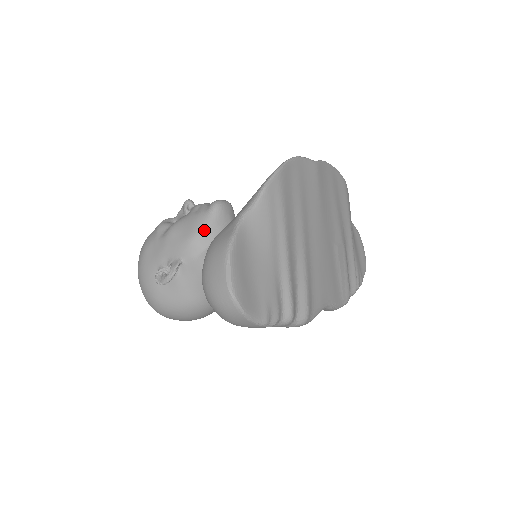
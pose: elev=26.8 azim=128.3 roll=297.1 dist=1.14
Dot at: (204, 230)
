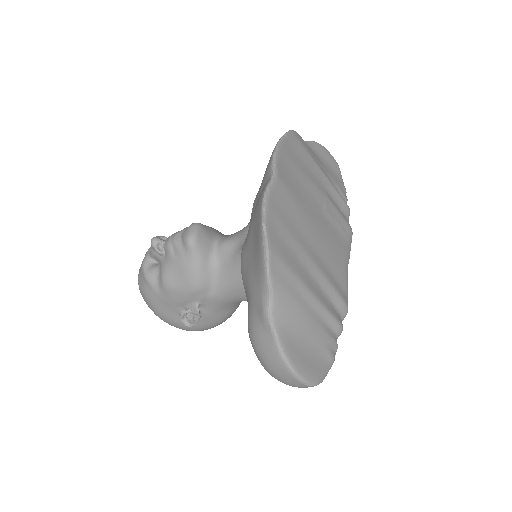
Dot at: (199, 273)
